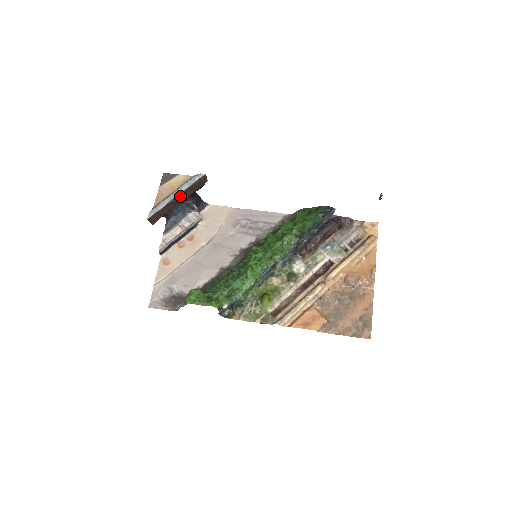
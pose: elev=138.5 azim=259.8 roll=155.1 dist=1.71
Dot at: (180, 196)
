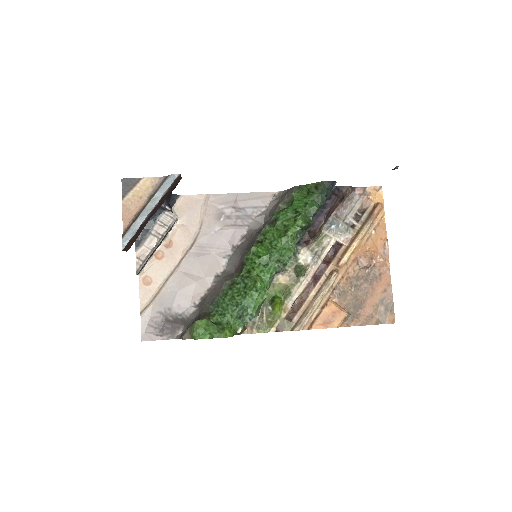
Dot at: (154, 209)
